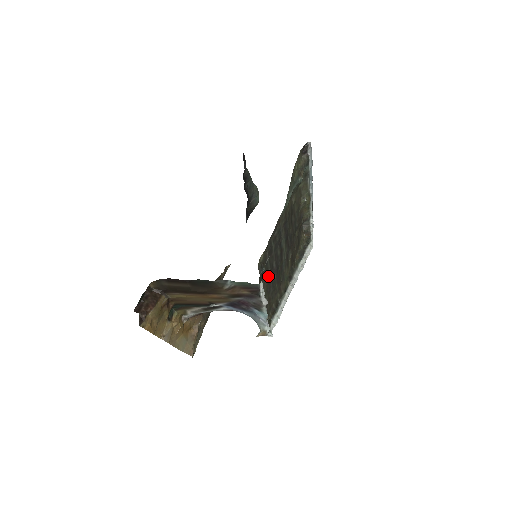
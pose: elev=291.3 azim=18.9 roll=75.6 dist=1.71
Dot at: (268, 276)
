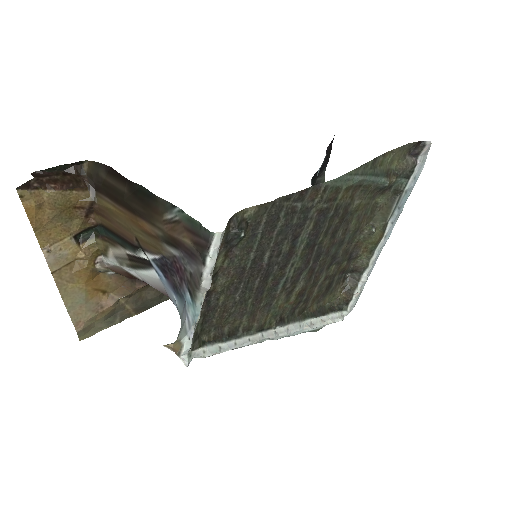
Dot at: (244, 263)
